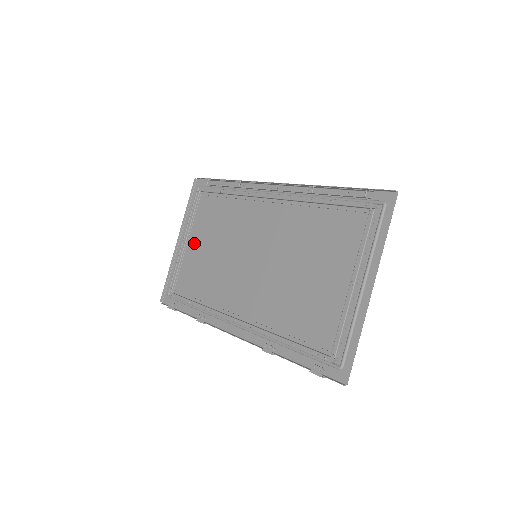
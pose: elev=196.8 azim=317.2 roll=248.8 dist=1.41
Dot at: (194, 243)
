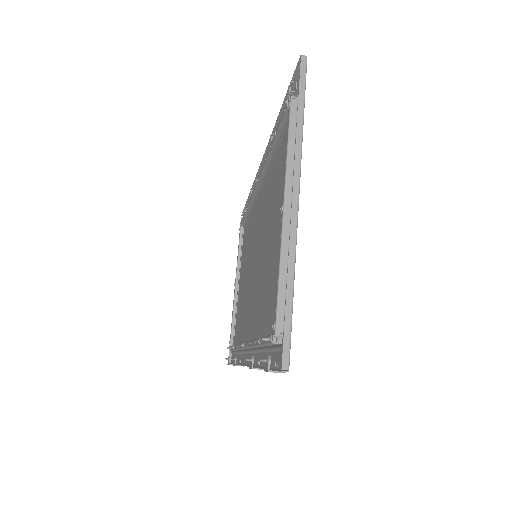
Dot at: (240, 281)
